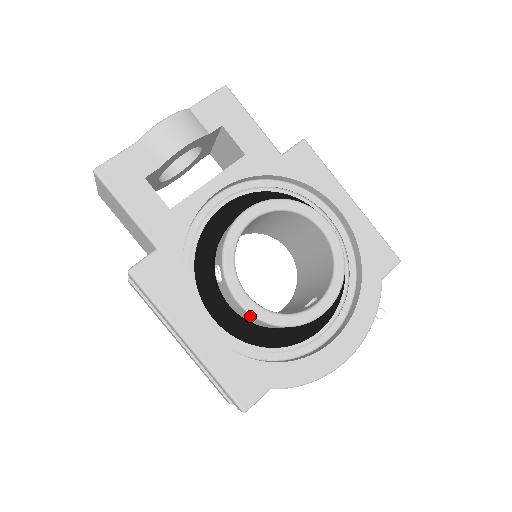
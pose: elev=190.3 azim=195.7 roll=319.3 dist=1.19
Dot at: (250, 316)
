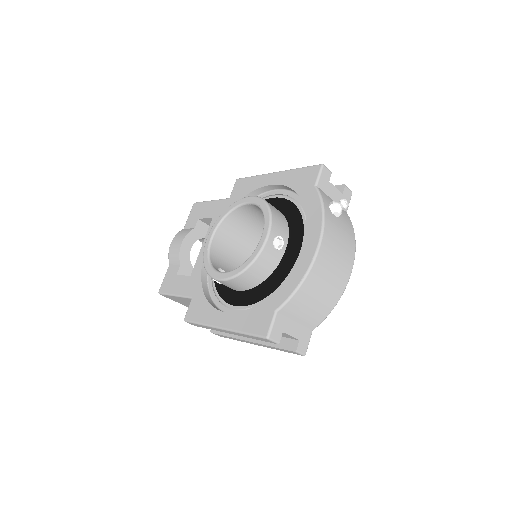
Dot at: (232, 281)
